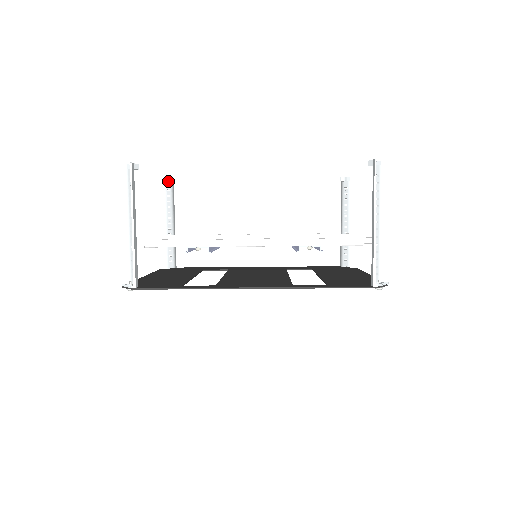
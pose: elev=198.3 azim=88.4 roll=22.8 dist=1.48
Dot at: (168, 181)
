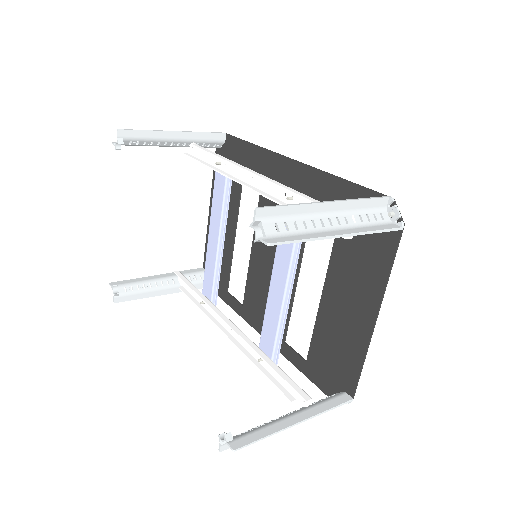
Dot at: (118, 144)
